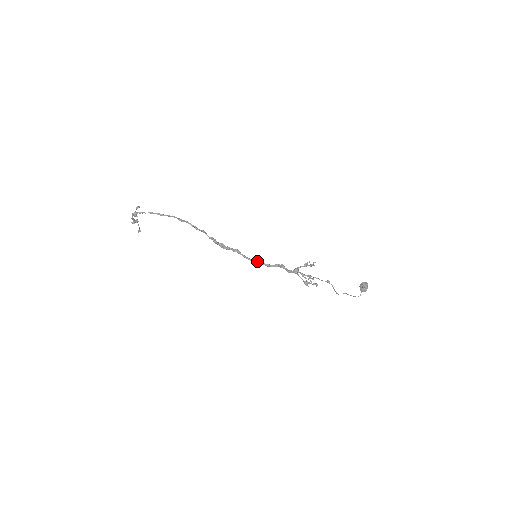
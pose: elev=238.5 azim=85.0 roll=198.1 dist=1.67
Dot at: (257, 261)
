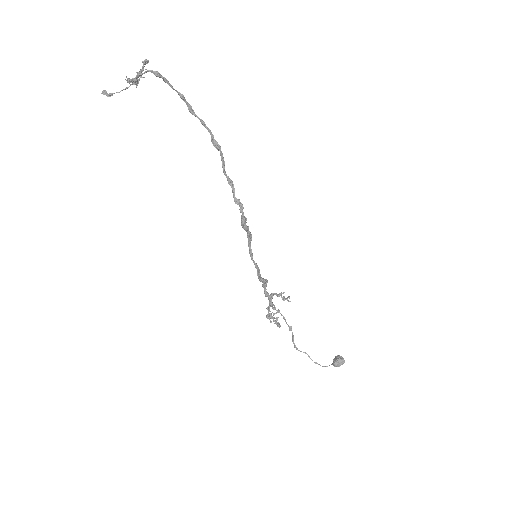
Dot at: occluded
